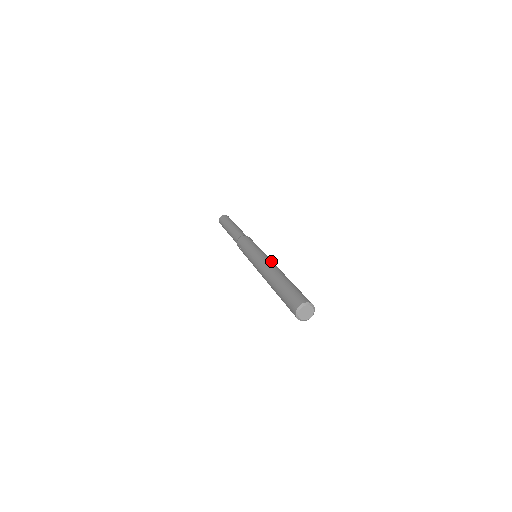
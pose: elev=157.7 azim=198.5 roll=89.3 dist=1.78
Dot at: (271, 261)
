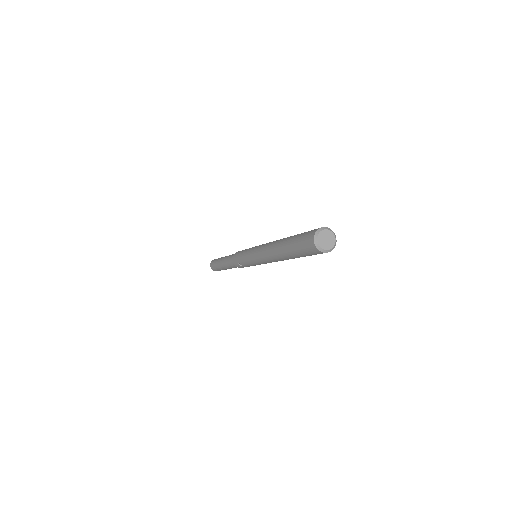
Dot at: (267, 243)
